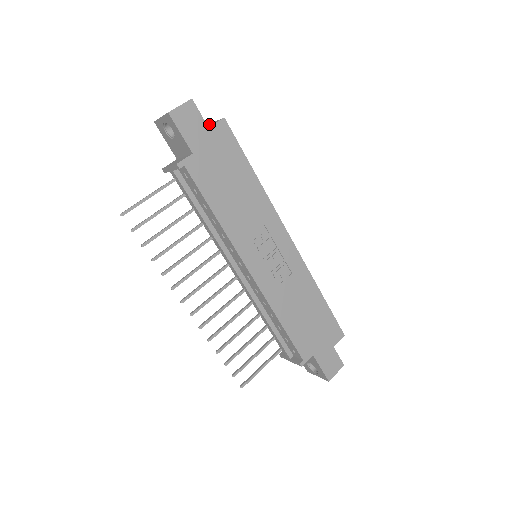
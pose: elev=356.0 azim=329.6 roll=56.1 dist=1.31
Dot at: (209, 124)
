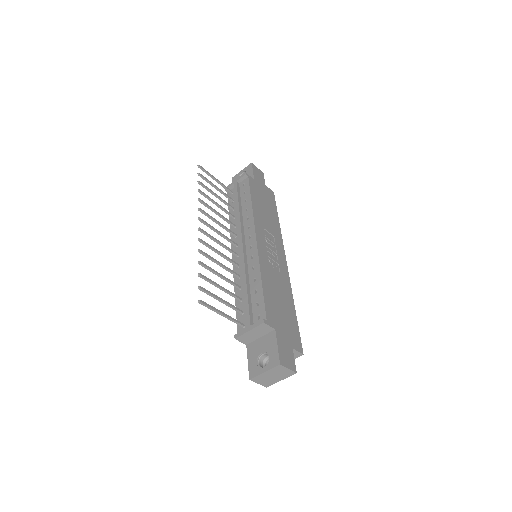
Dot at: occluded
